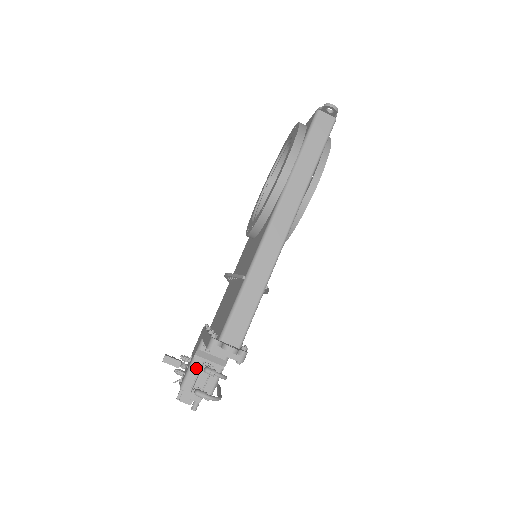
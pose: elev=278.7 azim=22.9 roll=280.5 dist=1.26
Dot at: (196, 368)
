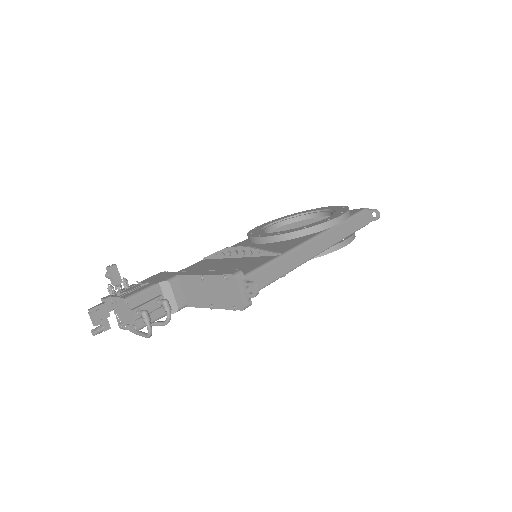
Dot at: (151, 294)
